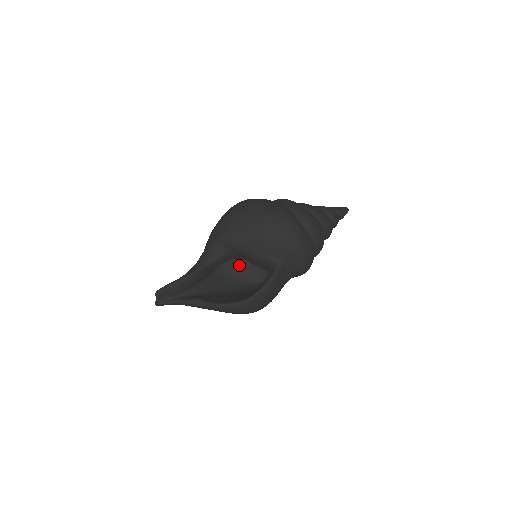
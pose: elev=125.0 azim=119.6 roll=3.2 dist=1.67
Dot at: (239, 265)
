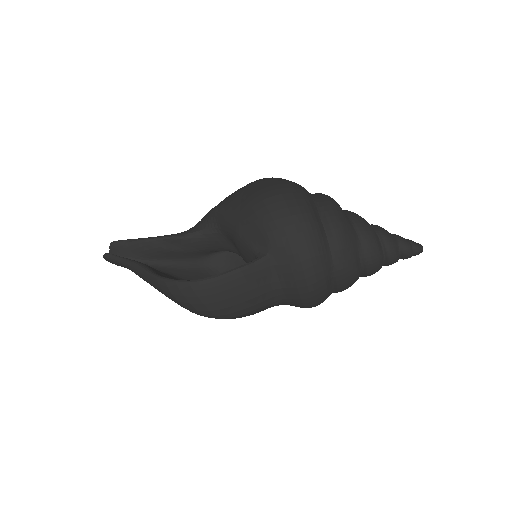
Dot at: occluded
